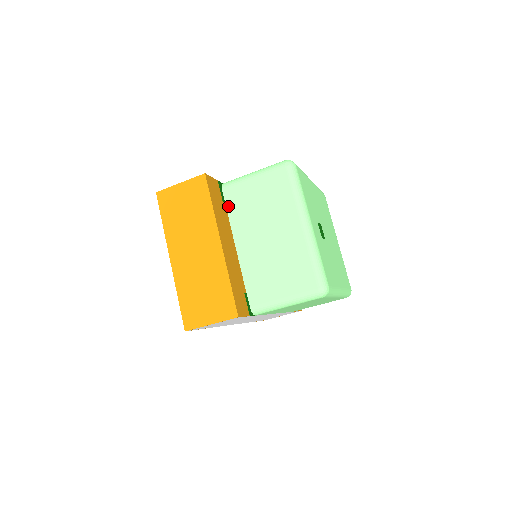
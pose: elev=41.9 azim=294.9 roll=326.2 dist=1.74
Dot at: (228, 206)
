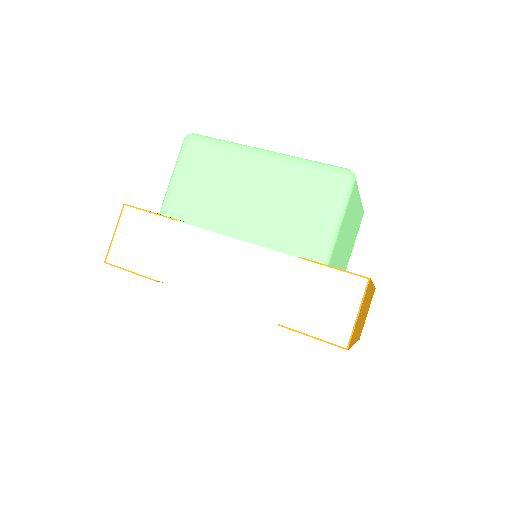
Dot at: occluded
